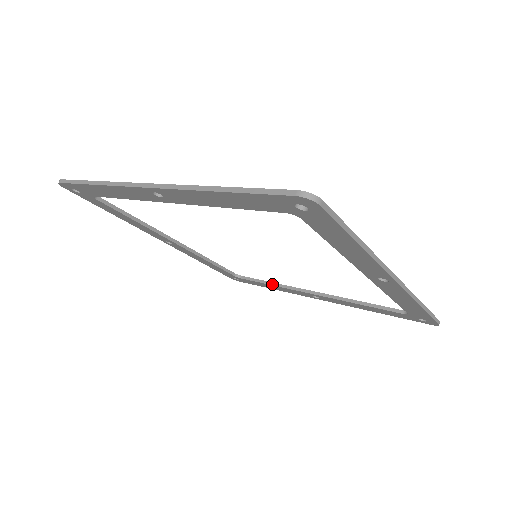
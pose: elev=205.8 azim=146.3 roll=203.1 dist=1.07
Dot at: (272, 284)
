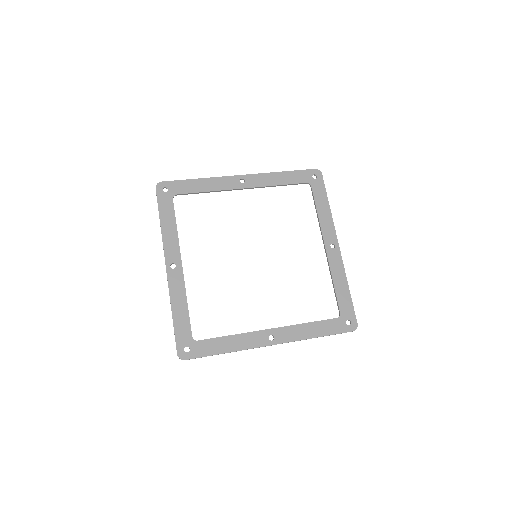
Dot at: (317, 215)
